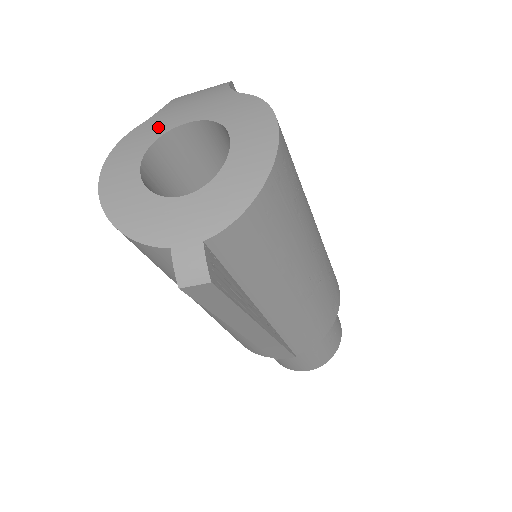
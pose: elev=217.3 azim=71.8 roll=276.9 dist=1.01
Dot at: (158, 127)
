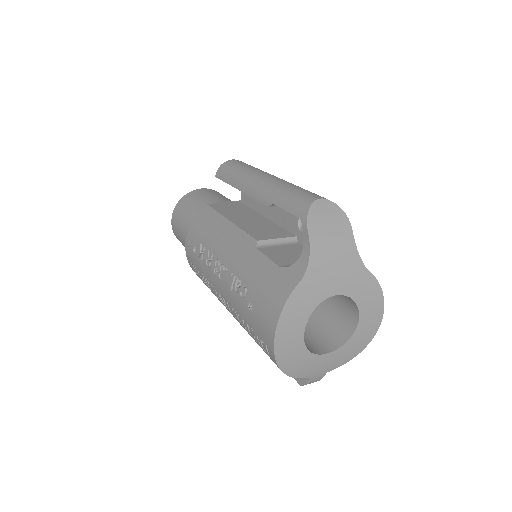
Dot at: (315, 294)
